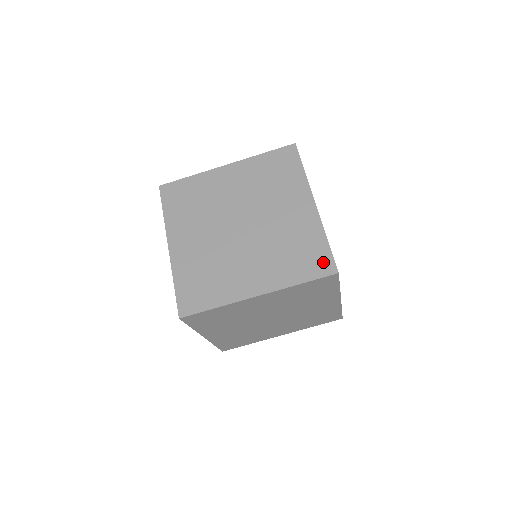
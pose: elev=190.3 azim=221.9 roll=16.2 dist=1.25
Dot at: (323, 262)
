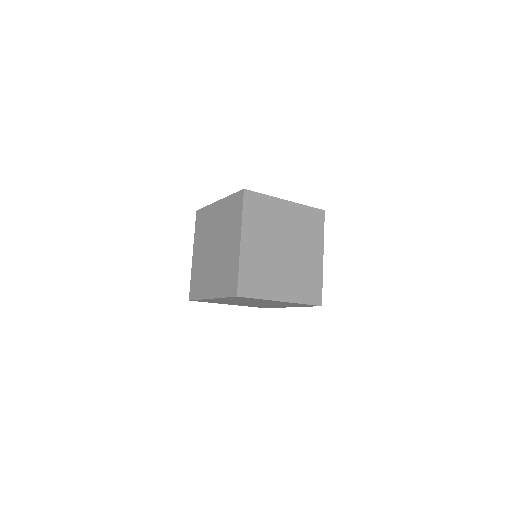
Dot at: (233, 286)
